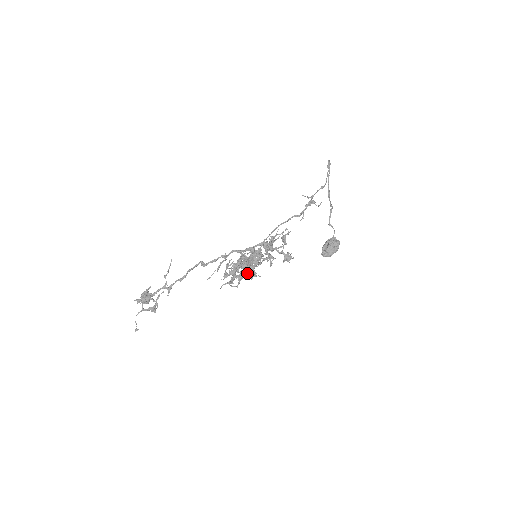
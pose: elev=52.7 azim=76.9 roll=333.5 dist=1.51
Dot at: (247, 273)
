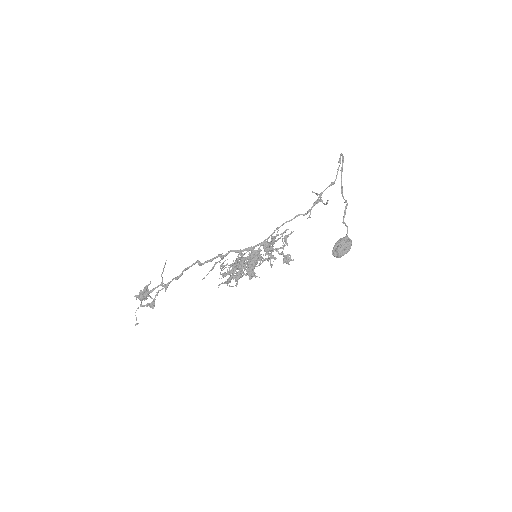
Dot at: (246, 273)
